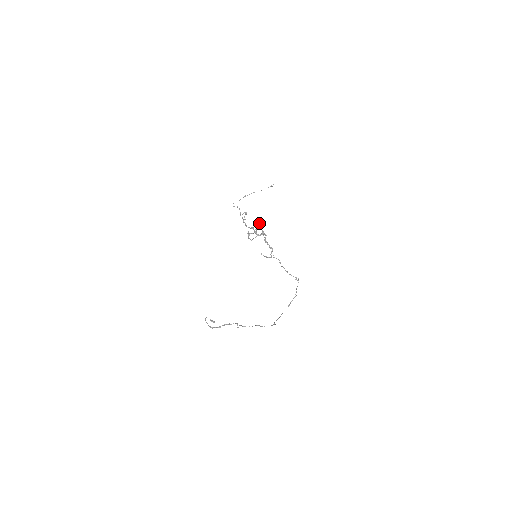
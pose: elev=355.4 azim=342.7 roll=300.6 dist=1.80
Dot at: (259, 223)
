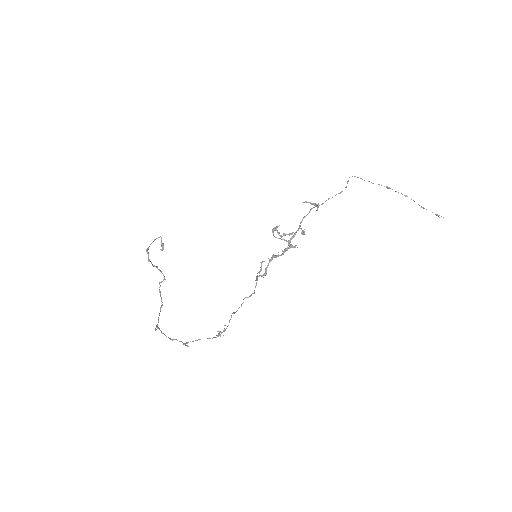
Dot at: (304, 233)
